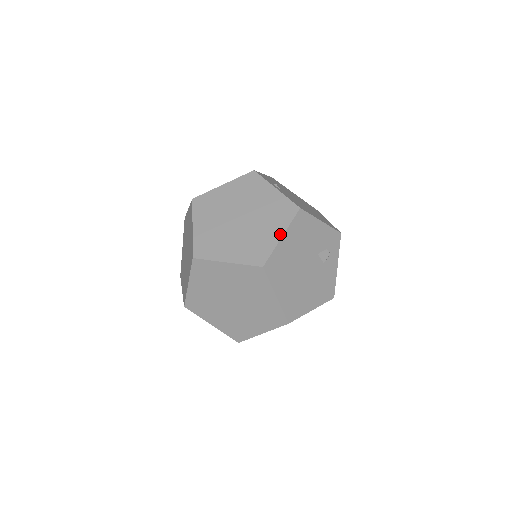
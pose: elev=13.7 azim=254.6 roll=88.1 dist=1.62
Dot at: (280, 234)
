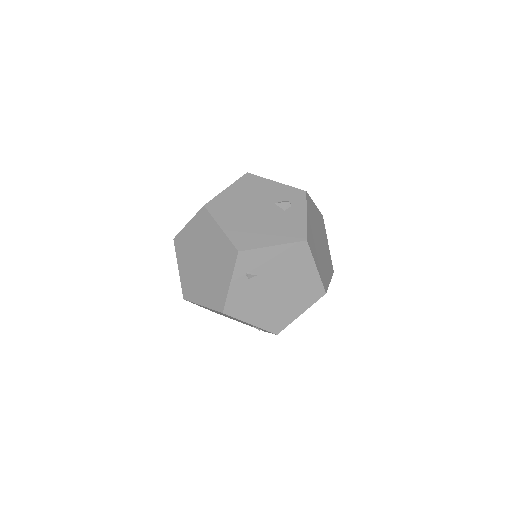
Dot at: (226, 189)
